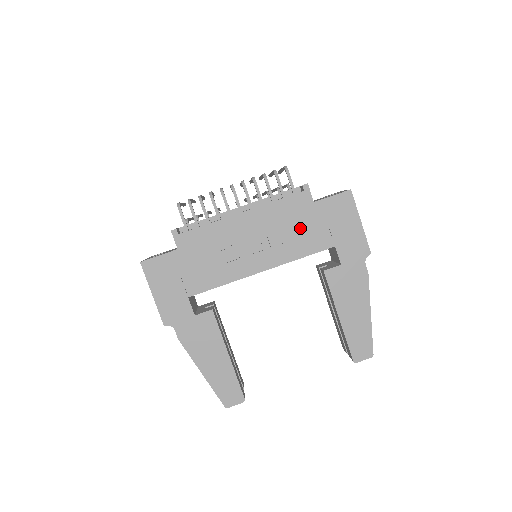
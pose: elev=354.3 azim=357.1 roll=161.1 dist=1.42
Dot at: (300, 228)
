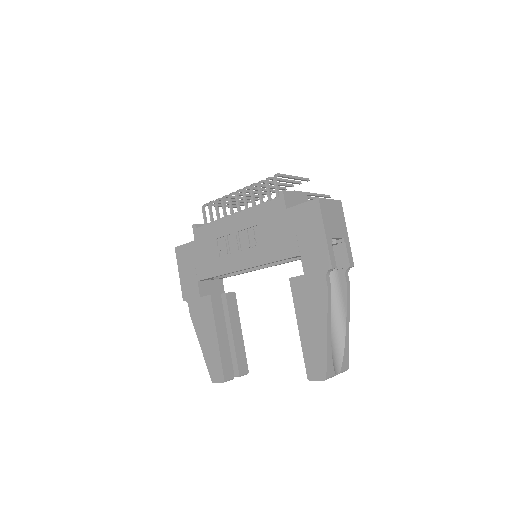
Dot at: (274, 233)
